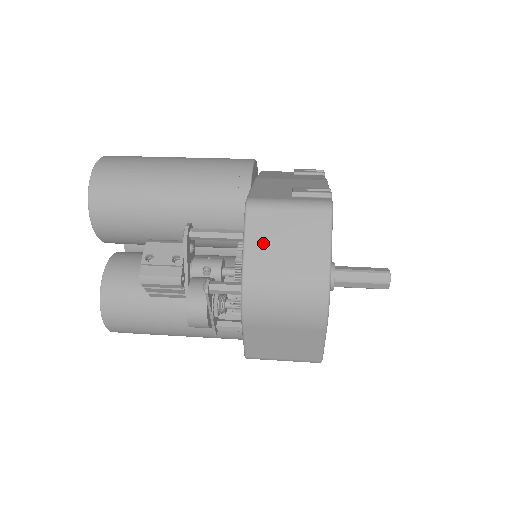
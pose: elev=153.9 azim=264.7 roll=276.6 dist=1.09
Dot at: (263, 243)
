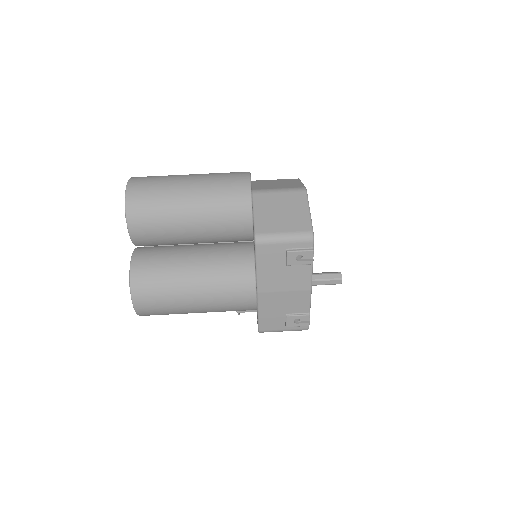
Dot at: occluded
